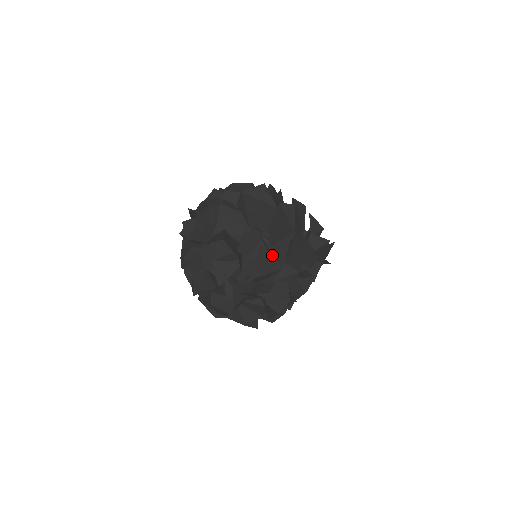
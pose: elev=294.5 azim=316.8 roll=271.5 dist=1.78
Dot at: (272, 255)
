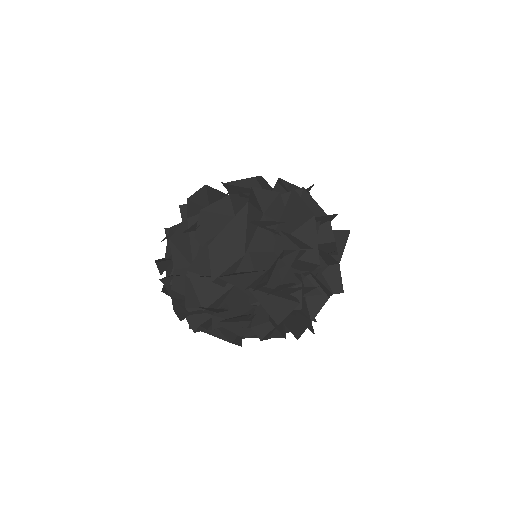
Dot at: occluded
